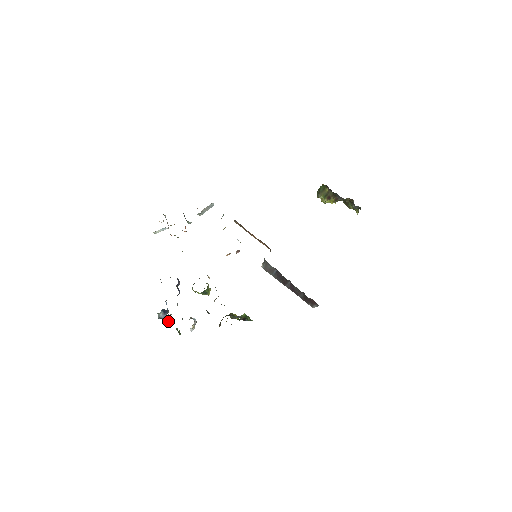
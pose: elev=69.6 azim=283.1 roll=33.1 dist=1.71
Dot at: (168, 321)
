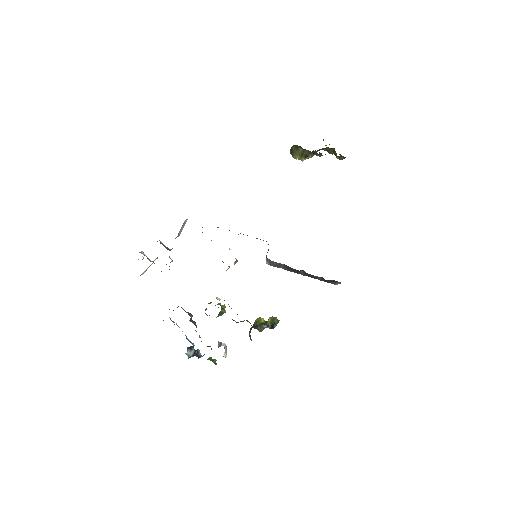
Dot at: (198, 357)
